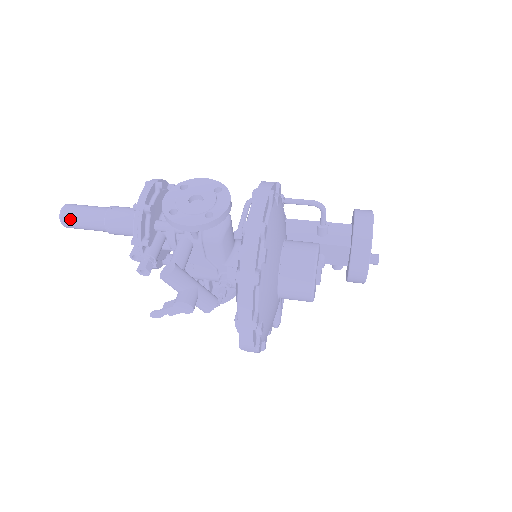
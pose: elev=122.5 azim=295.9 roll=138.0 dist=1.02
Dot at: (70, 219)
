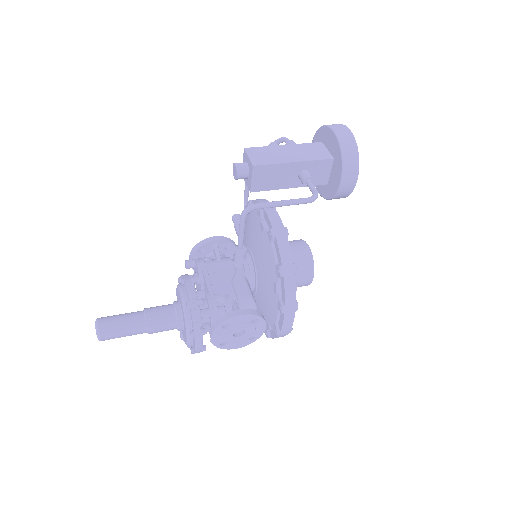
Dot at: (112, 338)
